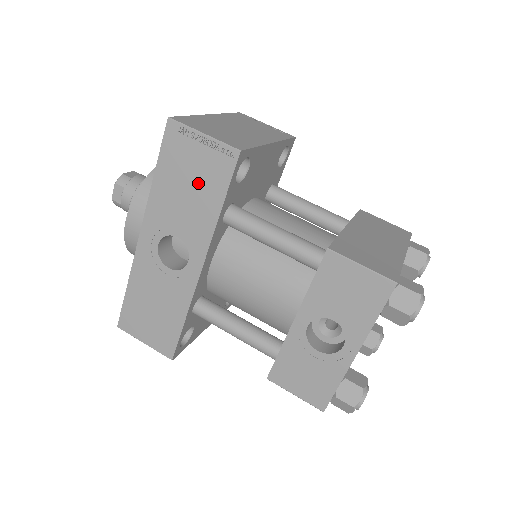
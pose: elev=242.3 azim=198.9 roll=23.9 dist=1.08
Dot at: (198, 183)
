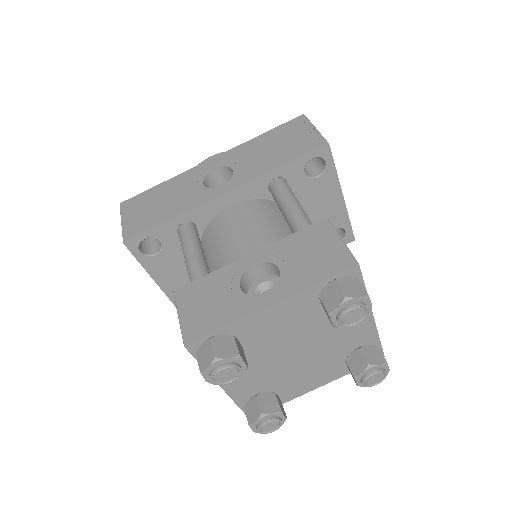
Dot at: (283, 148)
